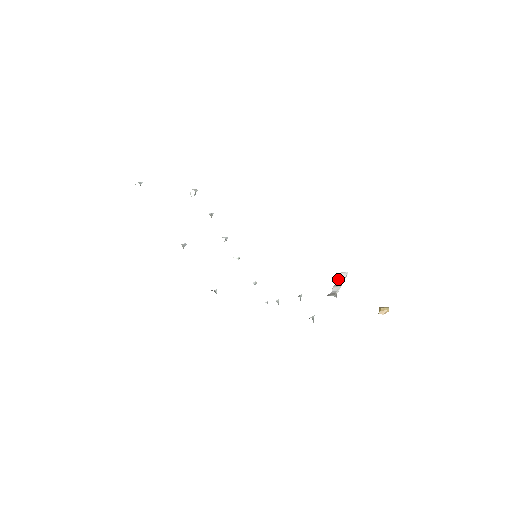
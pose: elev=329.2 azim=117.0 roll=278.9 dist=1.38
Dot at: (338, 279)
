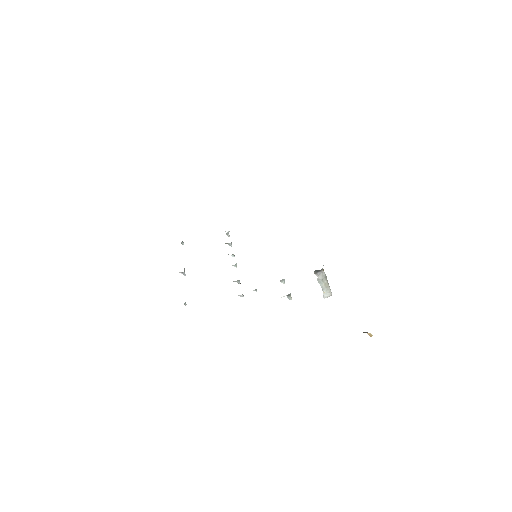
Dot at: (323, 292)
